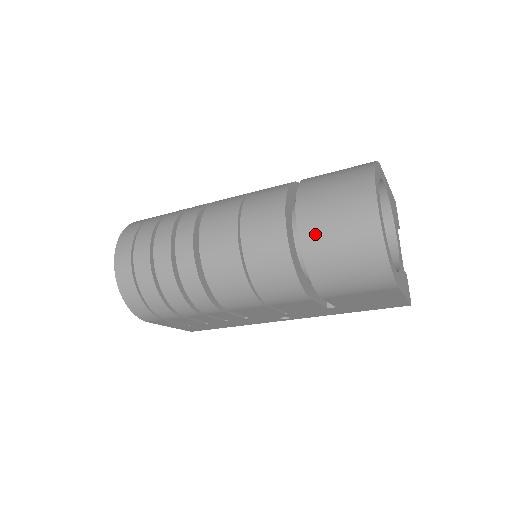
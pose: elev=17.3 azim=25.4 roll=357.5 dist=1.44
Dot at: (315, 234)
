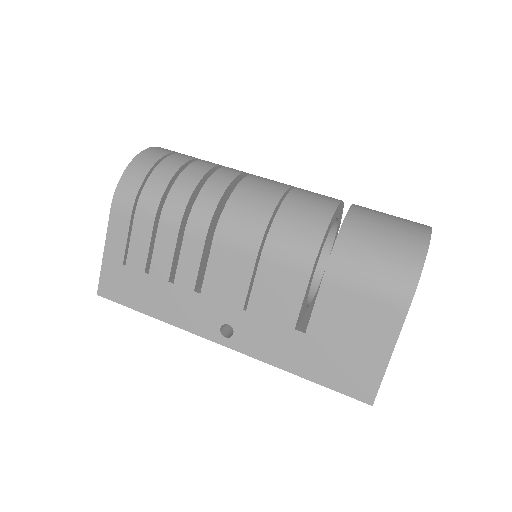
Dot at: (367, 213)
